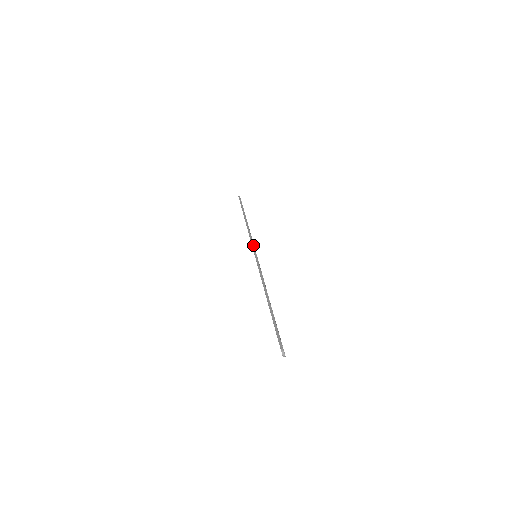
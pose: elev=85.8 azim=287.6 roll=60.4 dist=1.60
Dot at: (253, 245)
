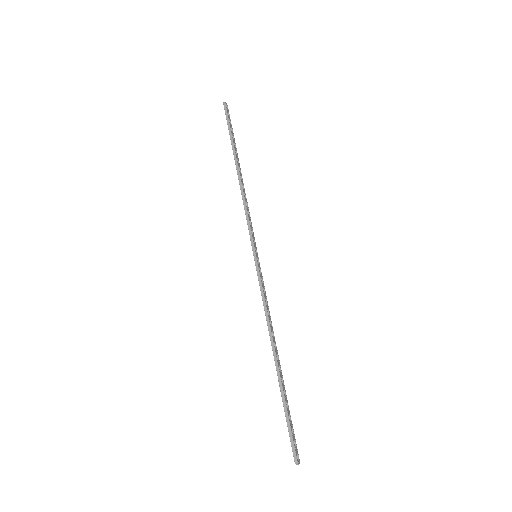
Dot at: (251, 236)
